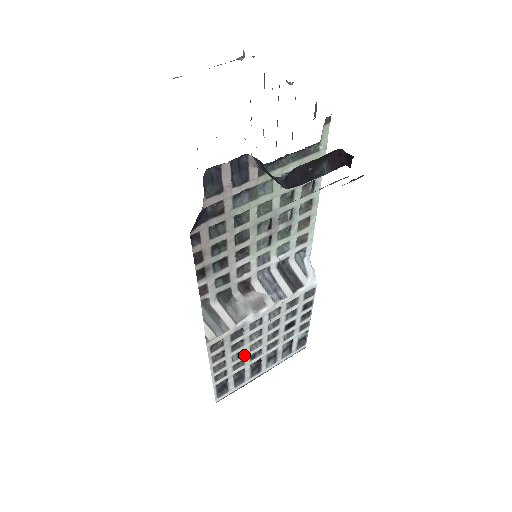
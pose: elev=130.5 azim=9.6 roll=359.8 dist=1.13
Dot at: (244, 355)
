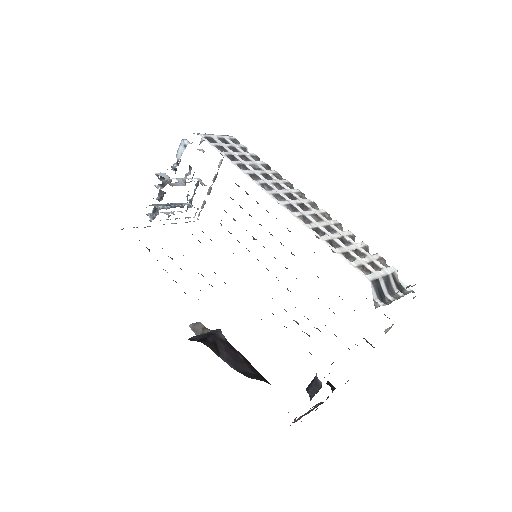
Dot at: occluded
